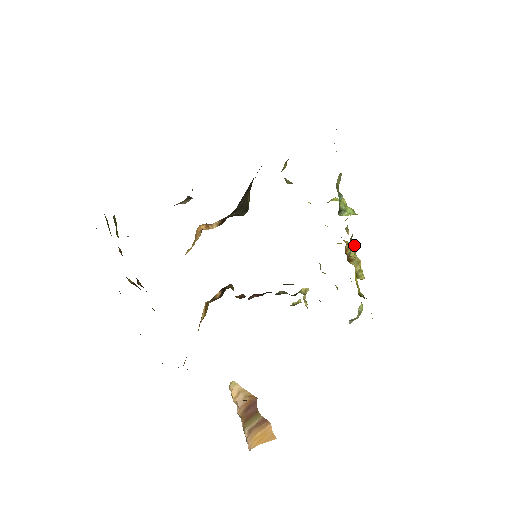
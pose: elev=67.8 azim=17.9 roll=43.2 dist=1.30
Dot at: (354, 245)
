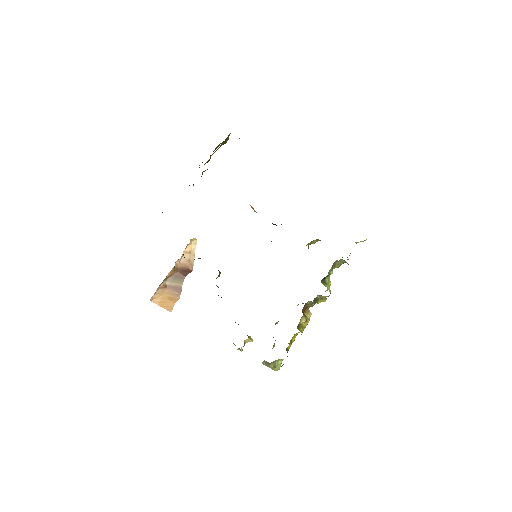
Dot at: occluded
